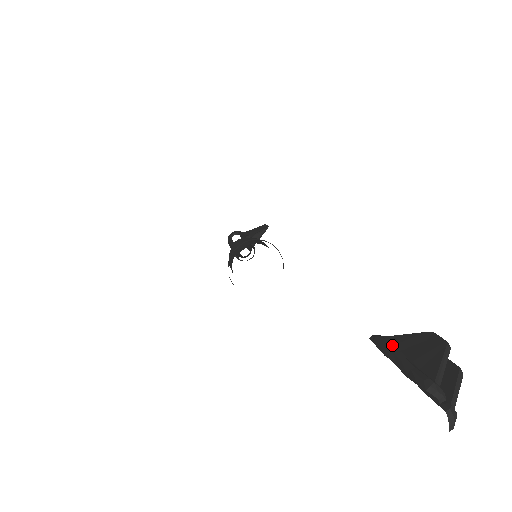
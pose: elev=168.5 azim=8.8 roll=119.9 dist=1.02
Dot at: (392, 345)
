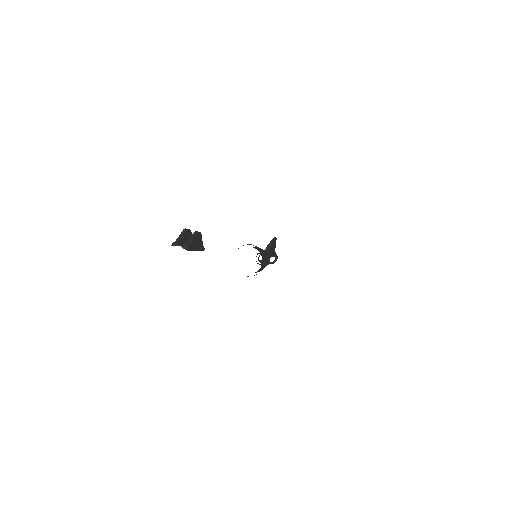
Dot at: occluded
